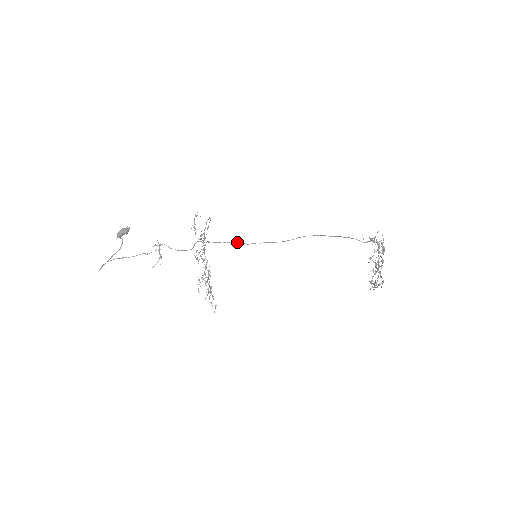
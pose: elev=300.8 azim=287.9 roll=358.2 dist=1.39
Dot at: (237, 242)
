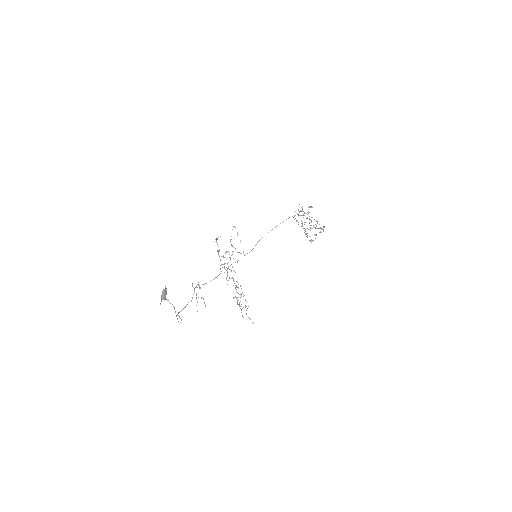
Dot at: (230, 265)
